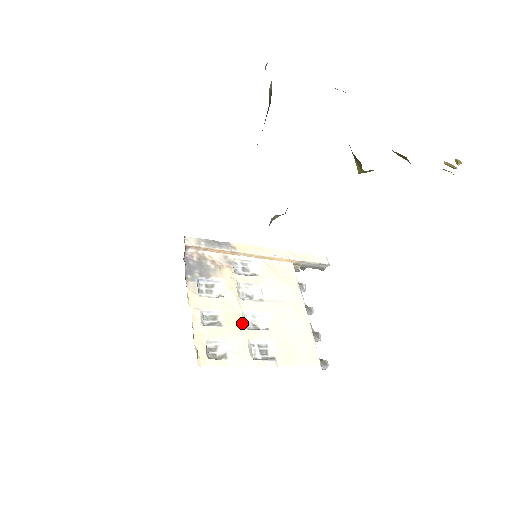
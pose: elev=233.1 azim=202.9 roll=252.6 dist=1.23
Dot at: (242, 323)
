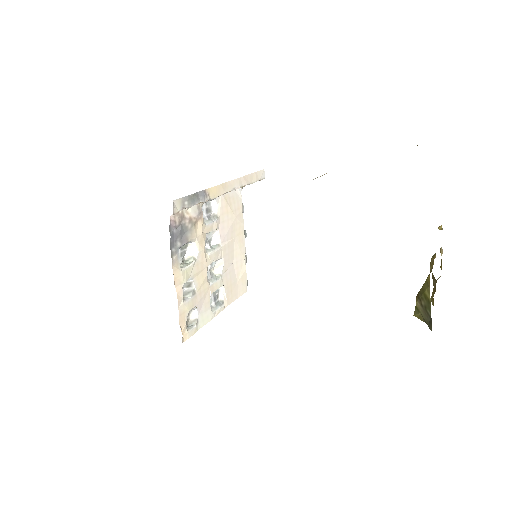
Dot at: (207, 280)
